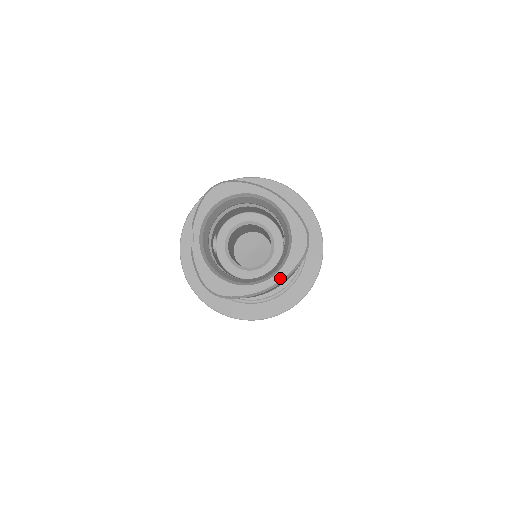
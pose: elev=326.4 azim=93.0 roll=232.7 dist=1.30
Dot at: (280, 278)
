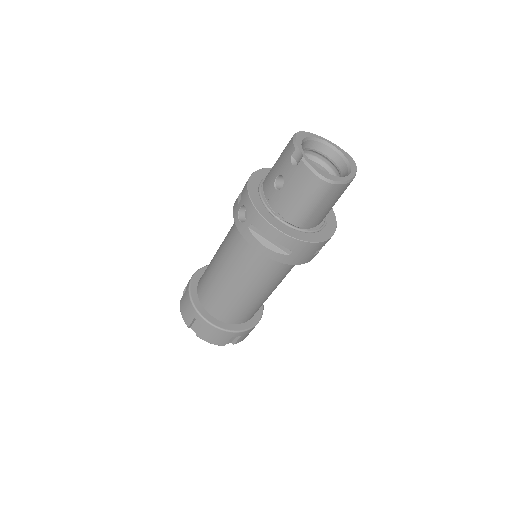
Dot at: (353, 175)
